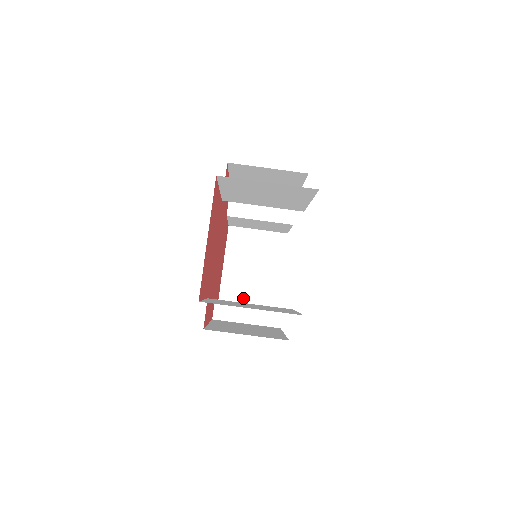
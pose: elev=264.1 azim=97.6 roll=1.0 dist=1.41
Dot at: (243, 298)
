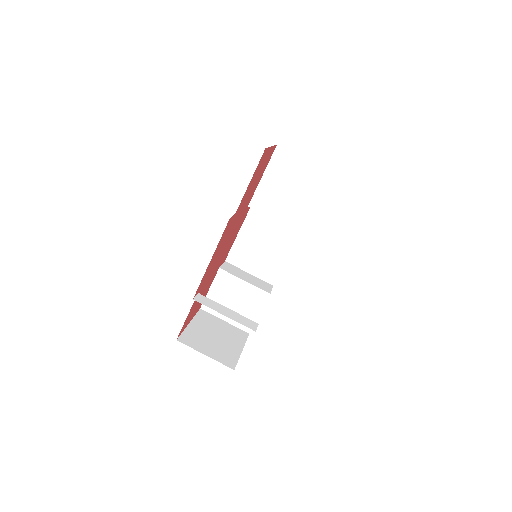
Dot at: (201, 349)
